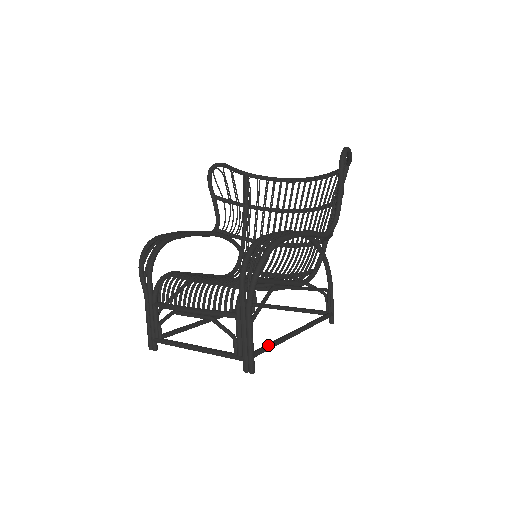
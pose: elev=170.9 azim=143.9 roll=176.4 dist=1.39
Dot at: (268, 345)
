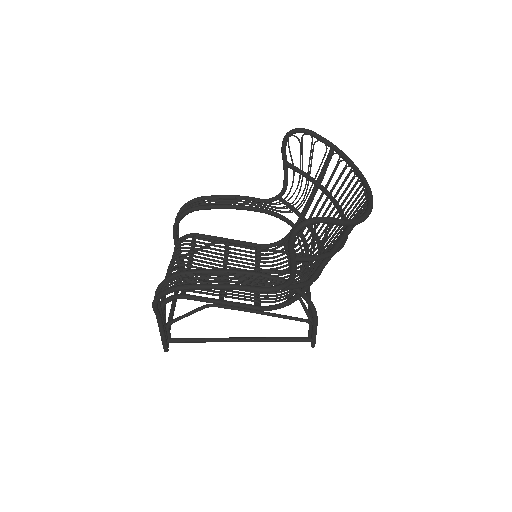
Dot at: (194, 339)
